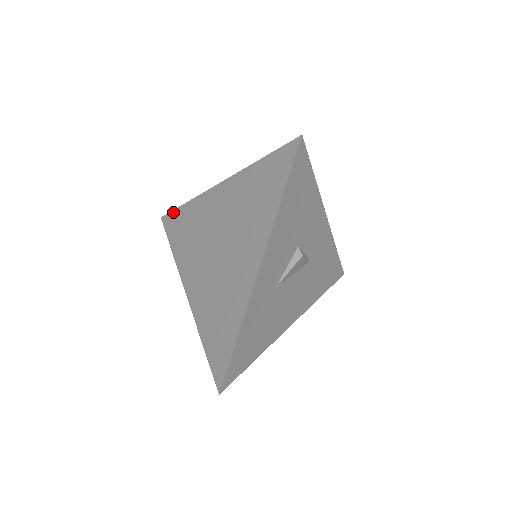
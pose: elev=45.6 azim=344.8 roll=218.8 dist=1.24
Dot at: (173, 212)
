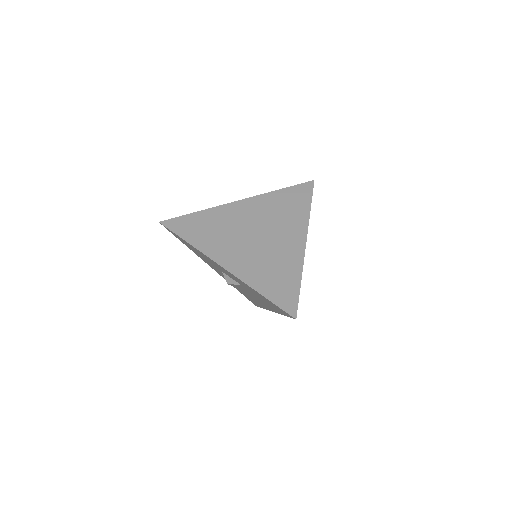
Dot at: (180, 217)
